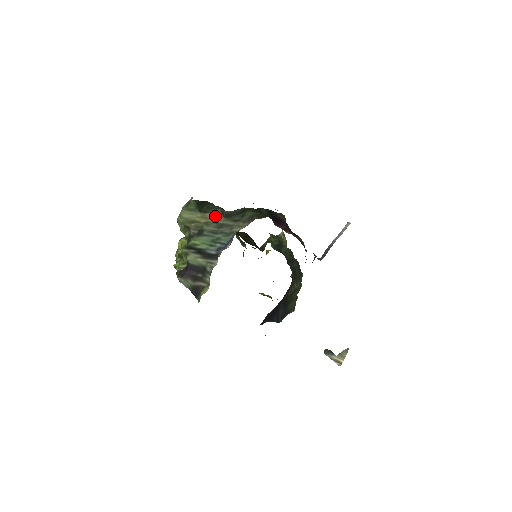
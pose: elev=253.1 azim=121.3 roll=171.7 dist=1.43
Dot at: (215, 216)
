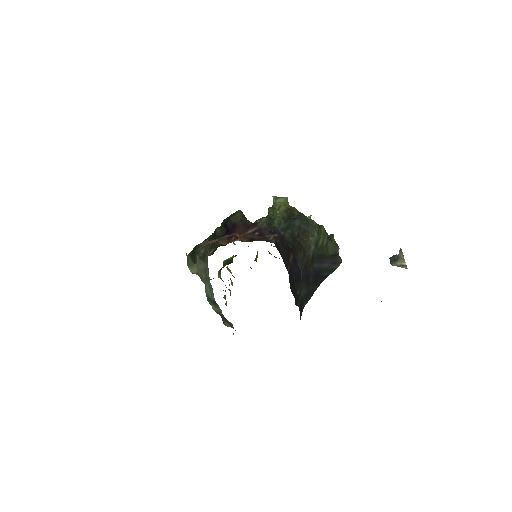
Dot at: (199, 264)
